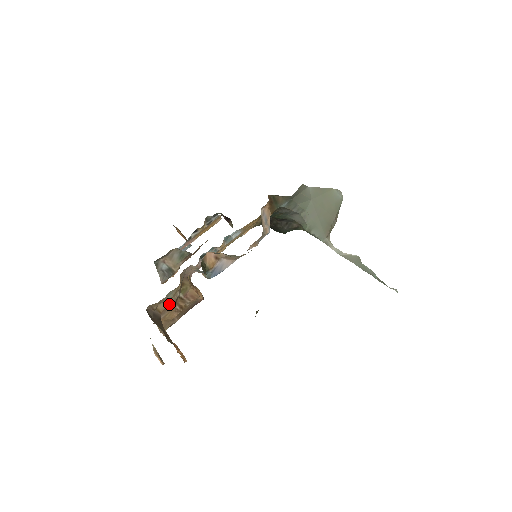
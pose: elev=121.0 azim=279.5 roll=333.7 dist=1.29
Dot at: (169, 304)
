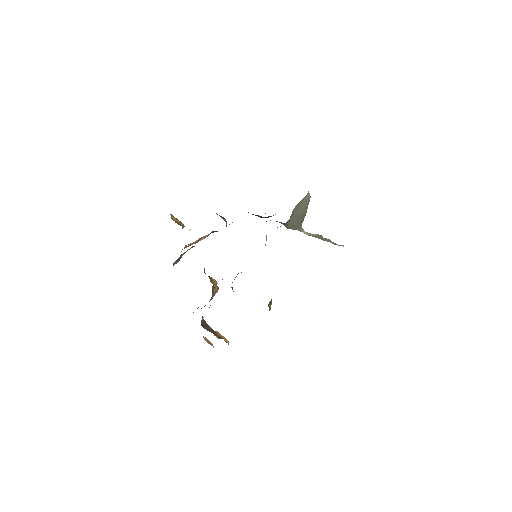
Dot at: occluded
